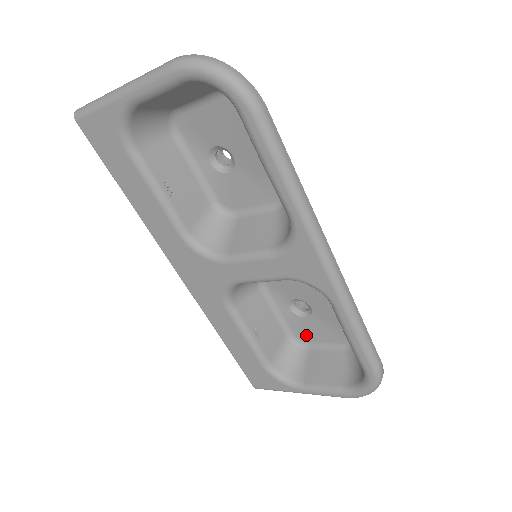
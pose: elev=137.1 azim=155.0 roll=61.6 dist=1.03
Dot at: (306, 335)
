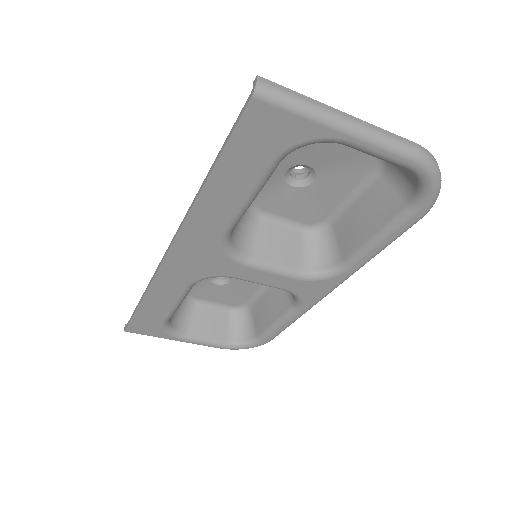
Dot at: (201, 294)
